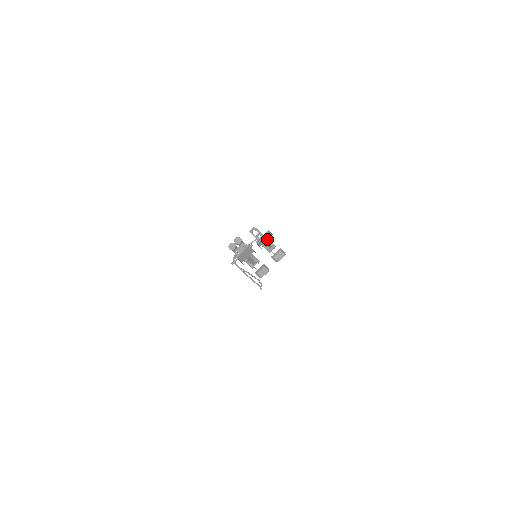
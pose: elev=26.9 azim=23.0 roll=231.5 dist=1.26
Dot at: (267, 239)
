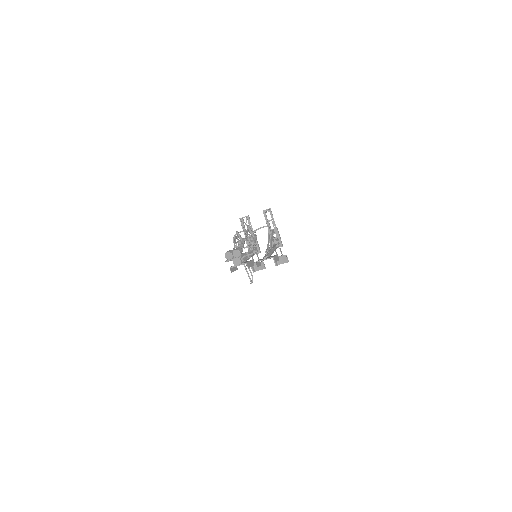
Dot at: (275, 240)
